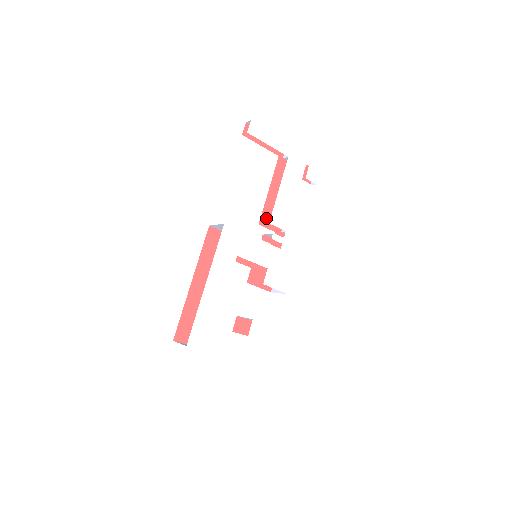
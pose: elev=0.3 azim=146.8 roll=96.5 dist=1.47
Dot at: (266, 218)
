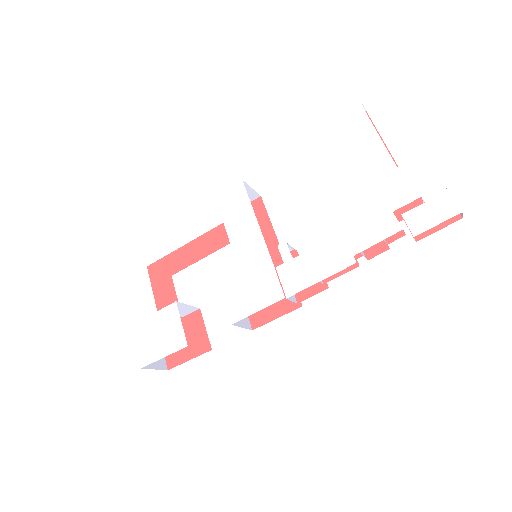
Dot at: occluded
